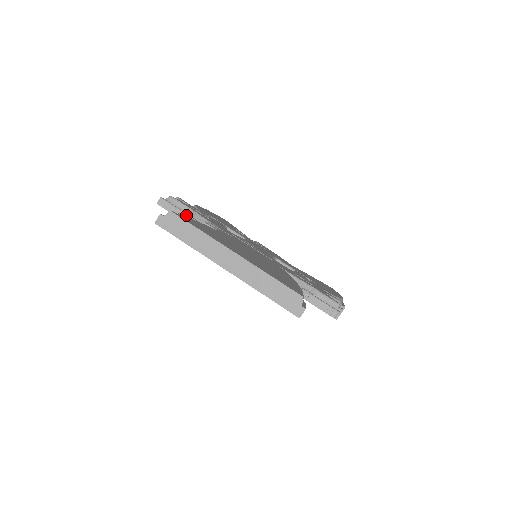
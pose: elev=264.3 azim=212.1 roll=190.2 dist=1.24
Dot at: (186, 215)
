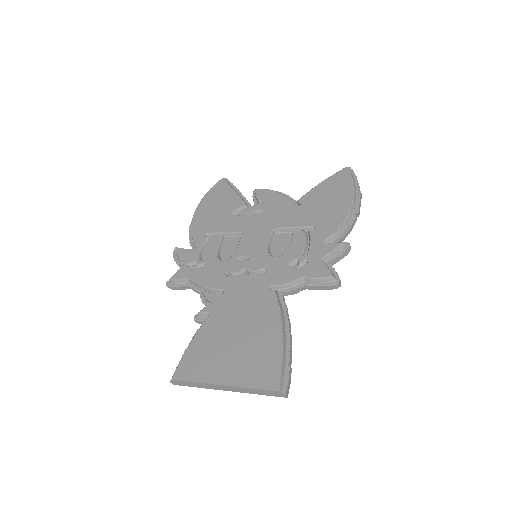
Dot at: (189, 286)
